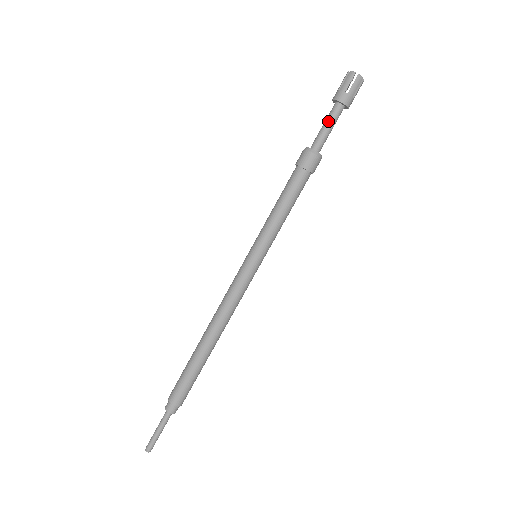
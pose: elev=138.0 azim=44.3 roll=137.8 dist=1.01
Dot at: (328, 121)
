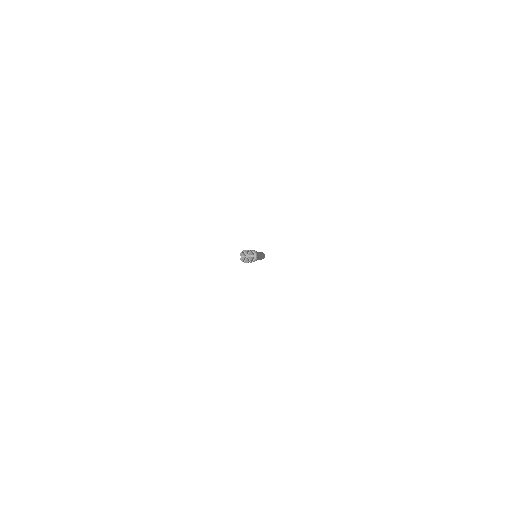
Dot at: occluded
